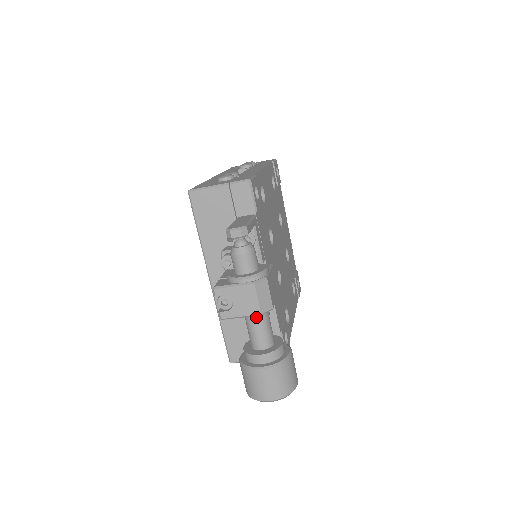
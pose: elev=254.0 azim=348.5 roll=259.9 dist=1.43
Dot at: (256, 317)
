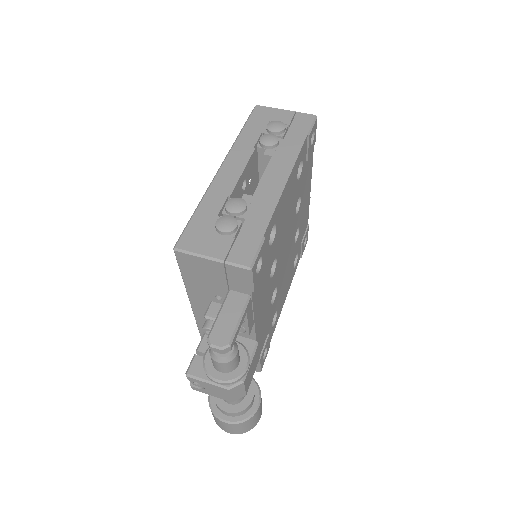
Dot at: occluded
